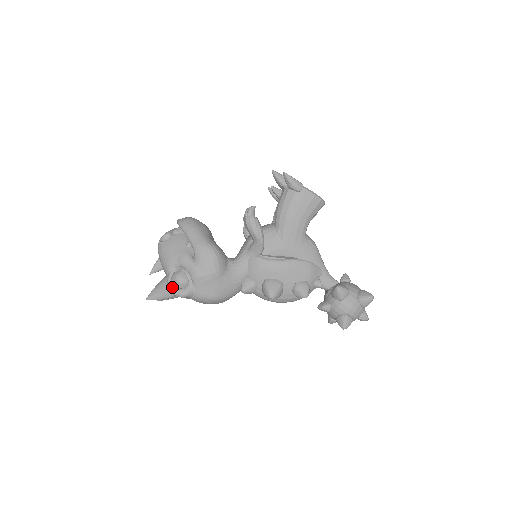
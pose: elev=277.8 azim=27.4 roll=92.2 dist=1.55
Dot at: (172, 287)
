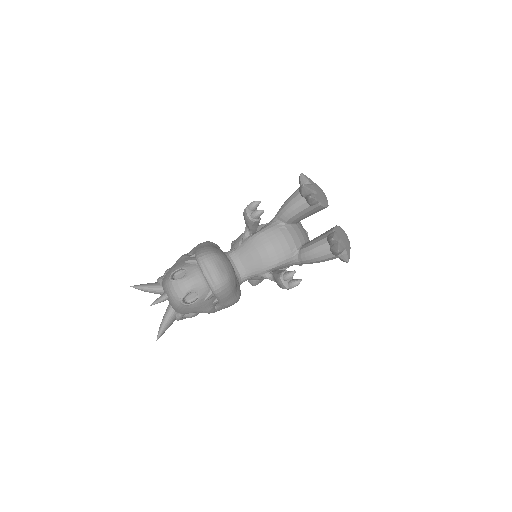
Dot at: occluded
